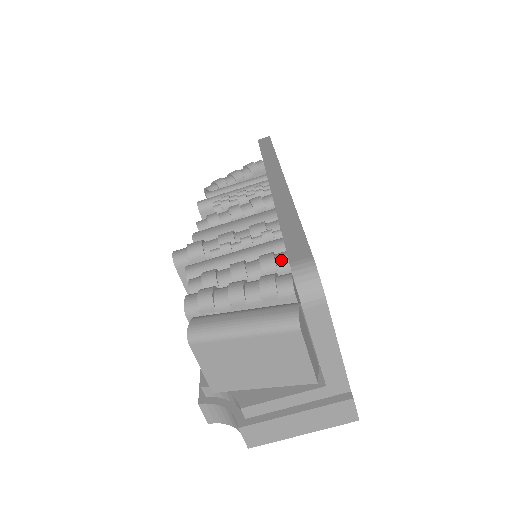
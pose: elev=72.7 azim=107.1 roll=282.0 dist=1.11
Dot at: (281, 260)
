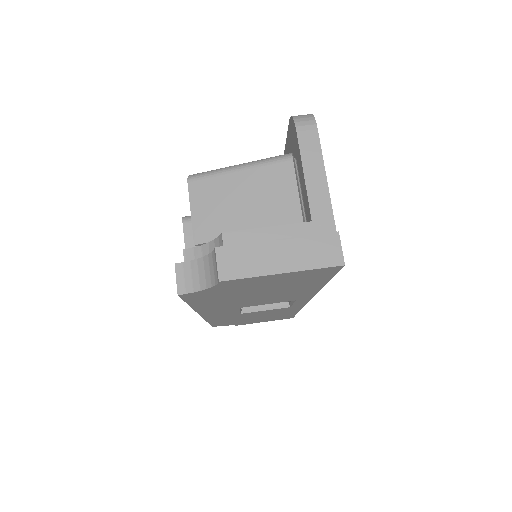
Dot at: occluded
